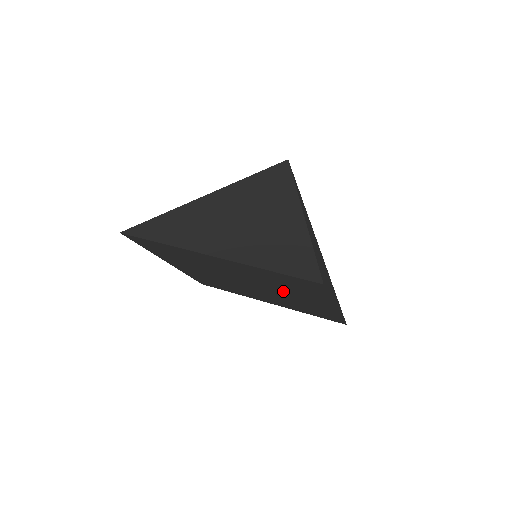
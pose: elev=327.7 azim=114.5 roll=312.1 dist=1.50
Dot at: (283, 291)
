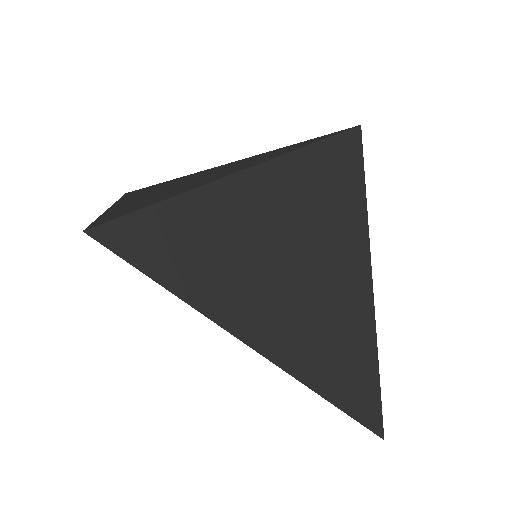
Dot at: occluded
